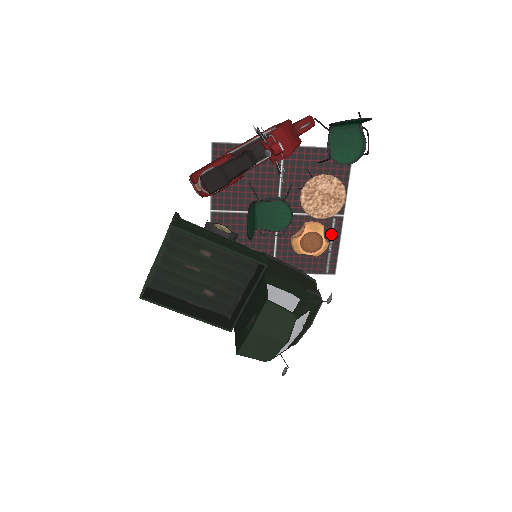
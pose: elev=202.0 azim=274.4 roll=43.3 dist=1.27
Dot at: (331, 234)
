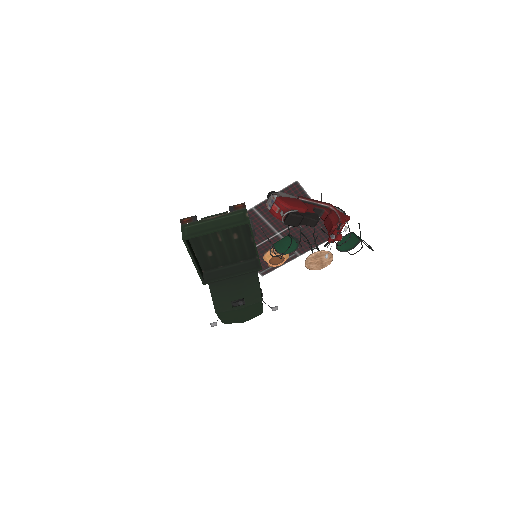
Dot at: occluded
